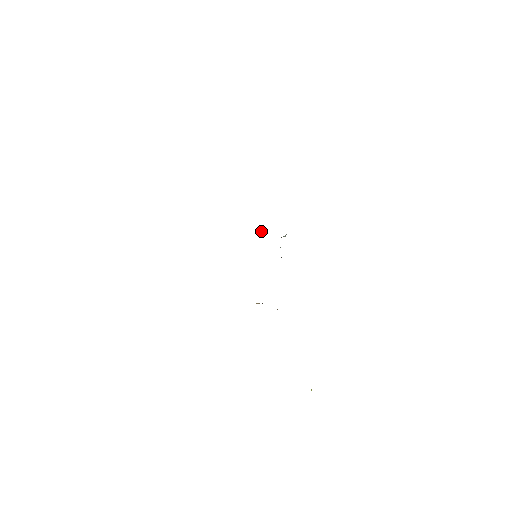
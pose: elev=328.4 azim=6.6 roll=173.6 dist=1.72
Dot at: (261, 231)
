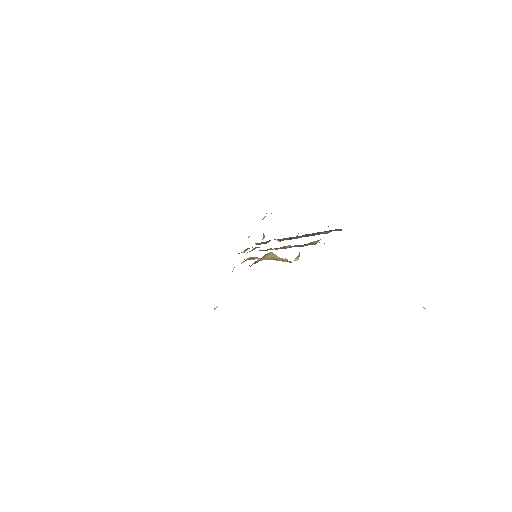
Dot at: (242, 252)
